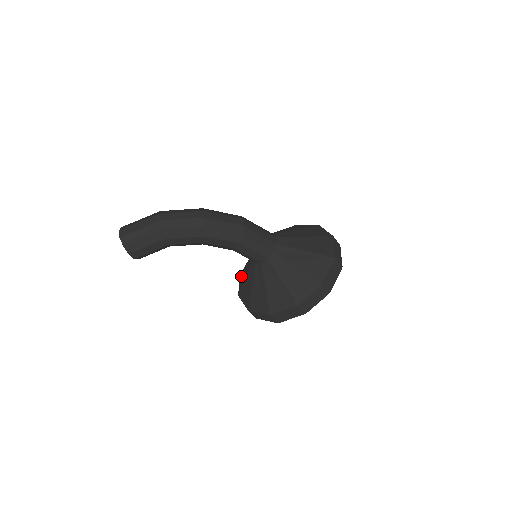
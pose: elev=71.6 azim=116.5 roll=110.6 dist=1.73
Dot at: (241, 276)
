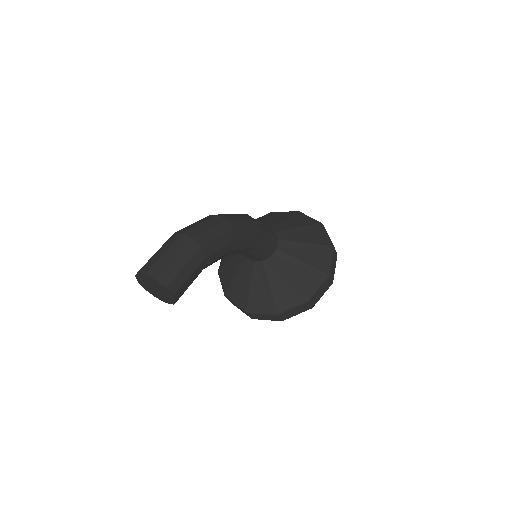
Dot at: (232, 295)
